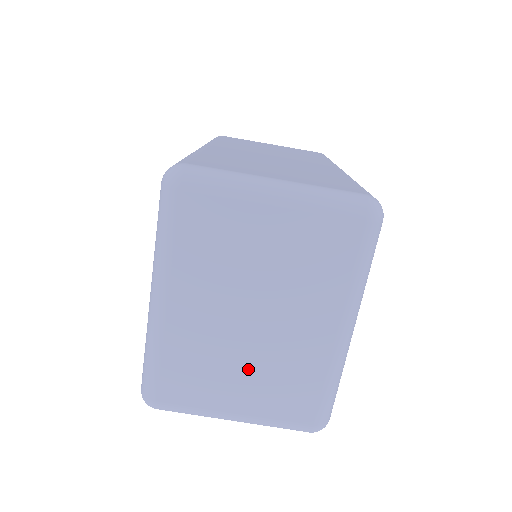
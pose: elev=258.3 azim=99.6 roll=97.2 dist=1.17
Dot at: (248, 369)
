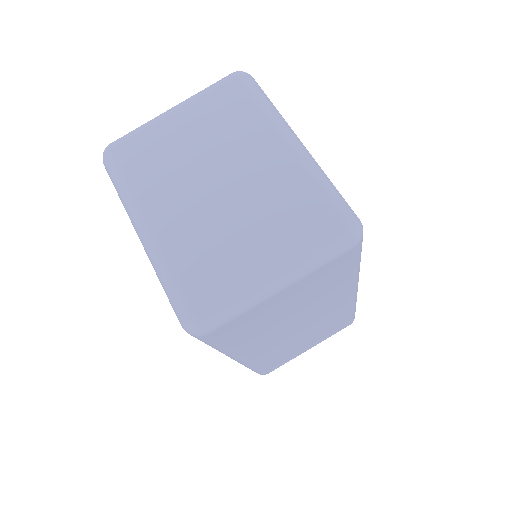
Dot at: (245, 221)
